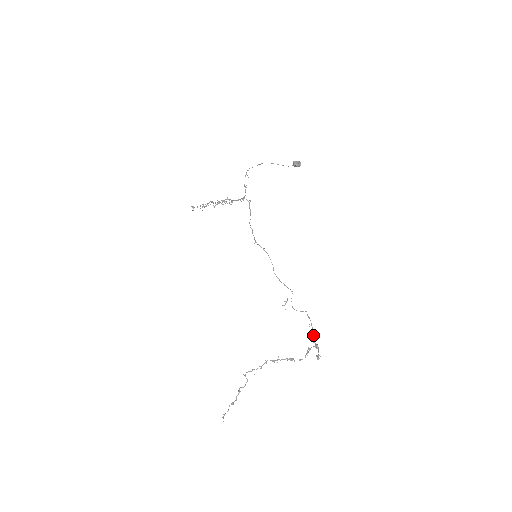
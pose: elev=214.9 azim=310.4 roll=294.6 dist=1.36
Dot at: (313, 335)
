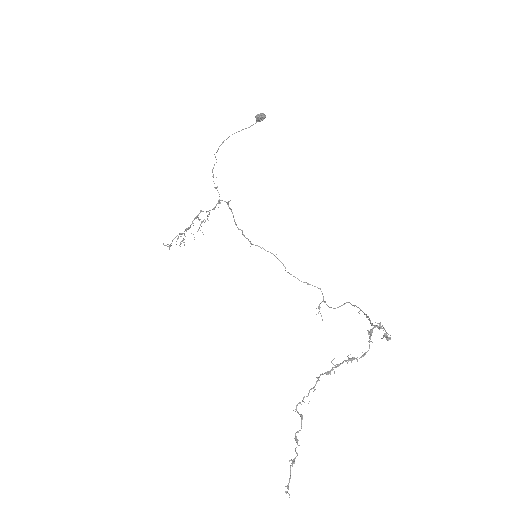
Dot at: (368, 319)
